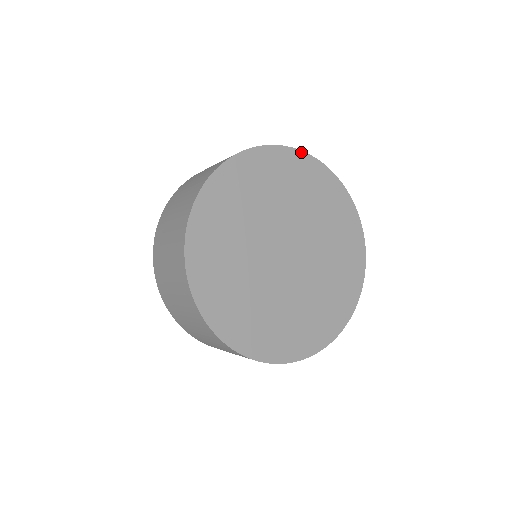
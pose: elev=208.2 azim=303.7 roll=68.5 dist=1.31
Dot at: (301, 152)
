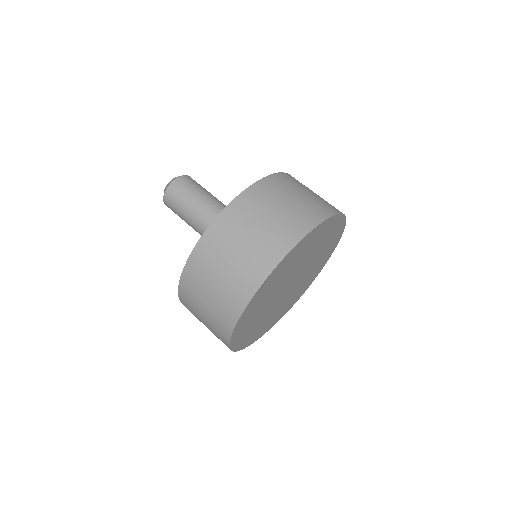
Dot at: (339, 215)
